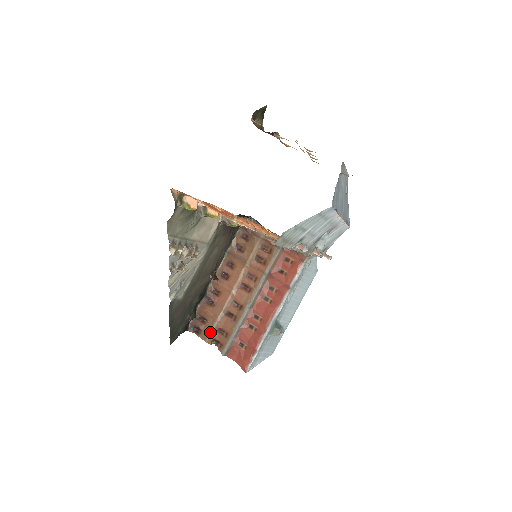
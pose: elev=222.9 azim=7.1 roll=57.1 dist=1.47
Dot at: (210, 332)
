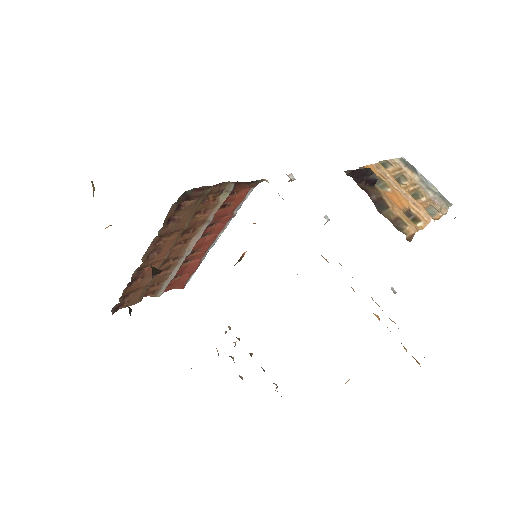
Dot at: (140, 296)
